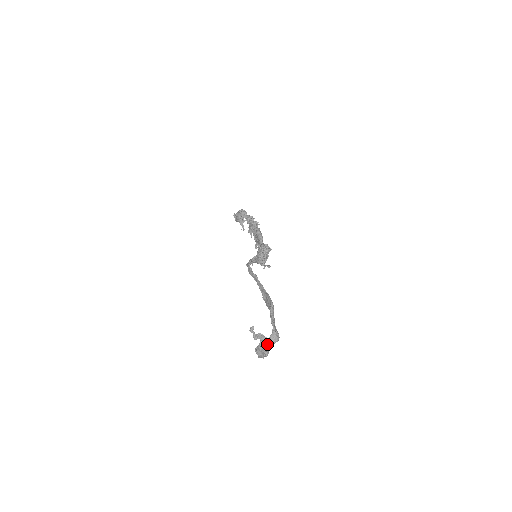
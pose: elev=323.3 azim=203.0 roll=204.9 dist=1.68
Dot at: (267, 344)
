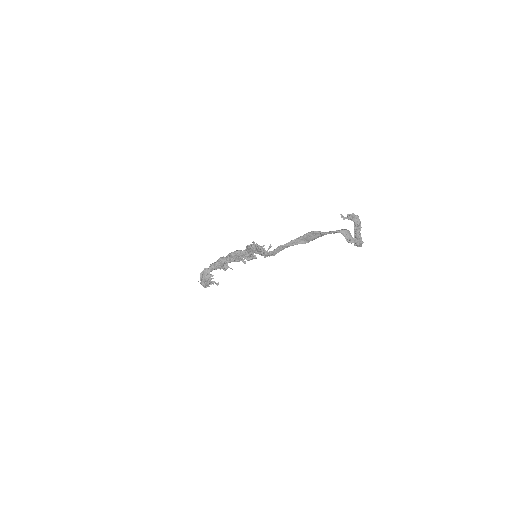
Dot at: (358, 216)
